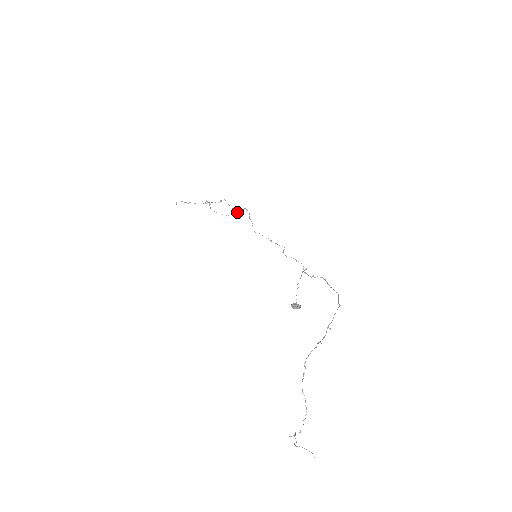
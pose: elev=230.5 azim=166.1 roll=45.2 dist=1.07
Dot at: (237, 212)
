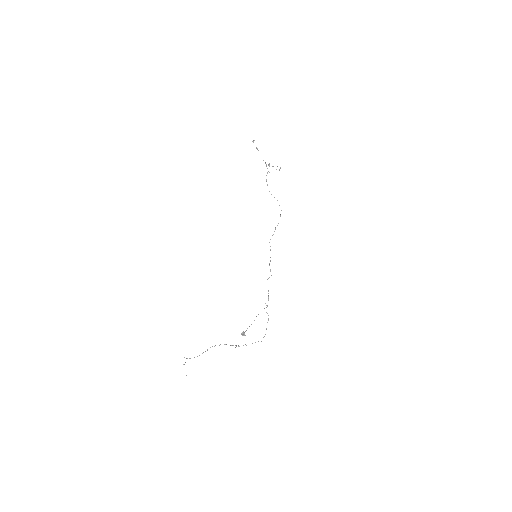
Dot at: occluded
